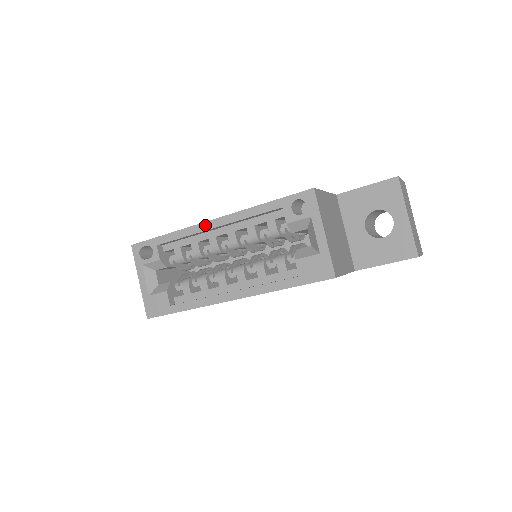
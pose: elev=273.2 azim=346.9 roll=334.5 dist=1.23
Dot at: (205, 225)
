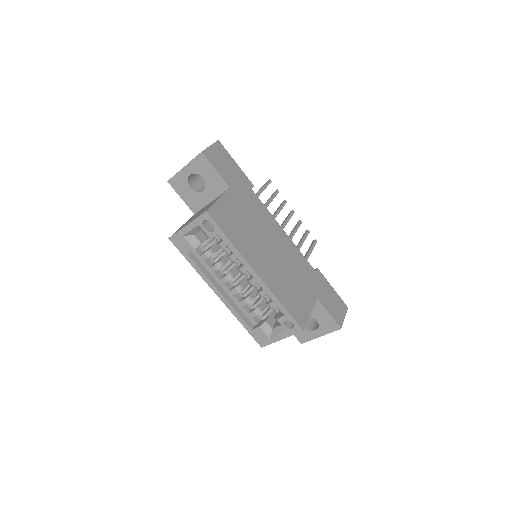
Dot at: (250, 268)
